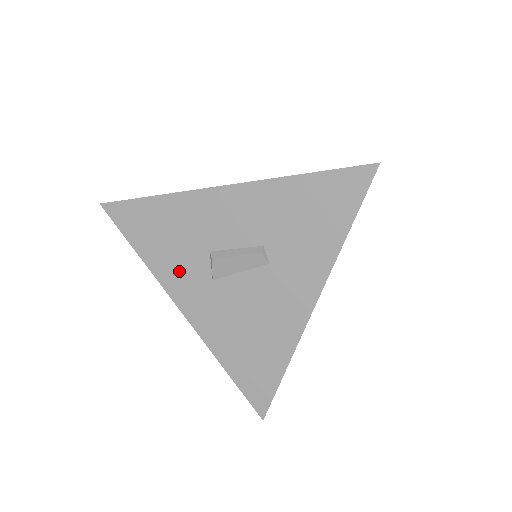
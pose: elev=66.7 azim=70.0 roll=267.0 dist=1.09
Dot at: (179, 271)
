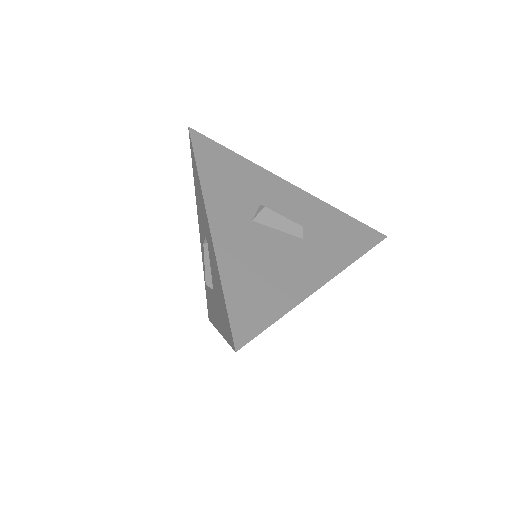
Dot at: (226, 198)
